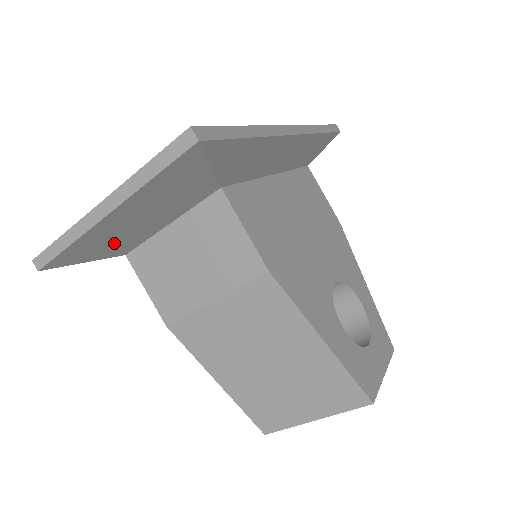
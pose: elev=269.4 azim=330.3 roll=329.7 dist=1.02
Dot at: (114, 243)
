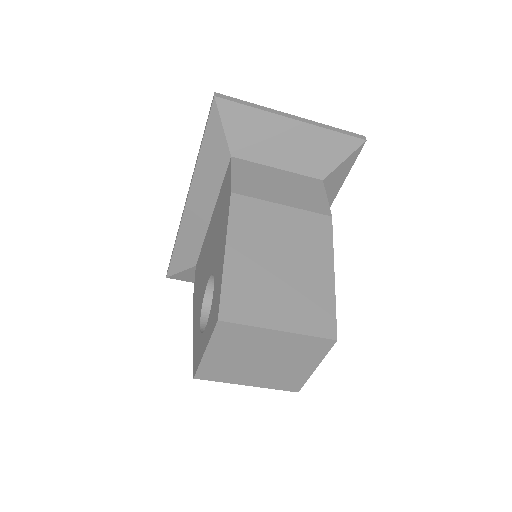
Dot at: (253, 139)
